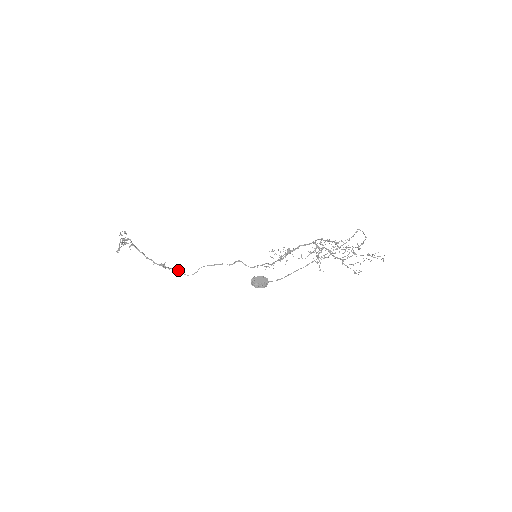
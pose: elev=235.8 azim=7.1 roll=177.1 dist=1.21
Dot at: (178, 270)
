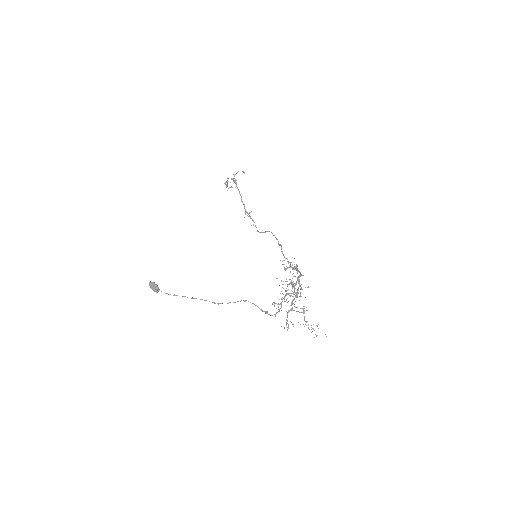
Dot at: occluded
